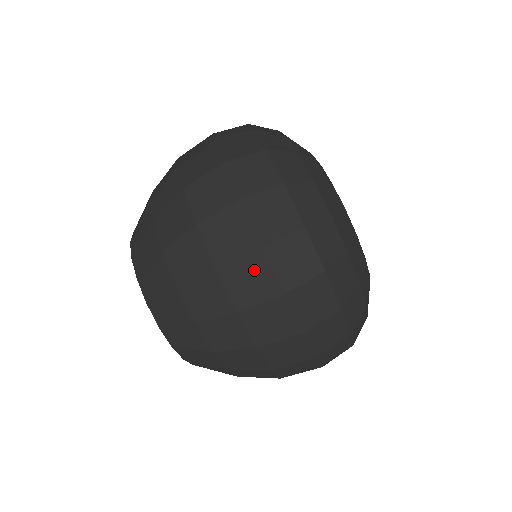
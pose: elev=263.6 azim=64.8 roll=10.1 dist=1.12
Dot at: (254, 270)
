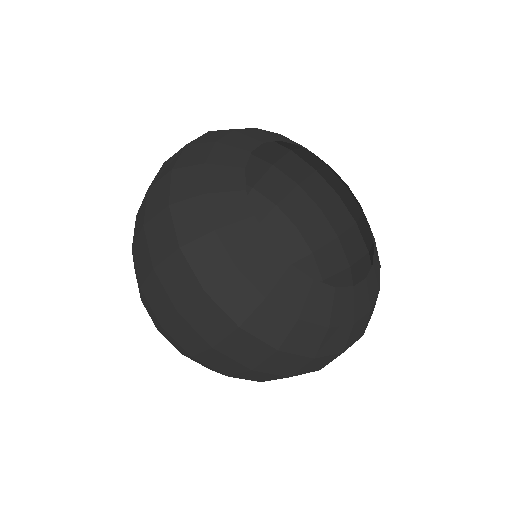
Dot at: (218, 359)
